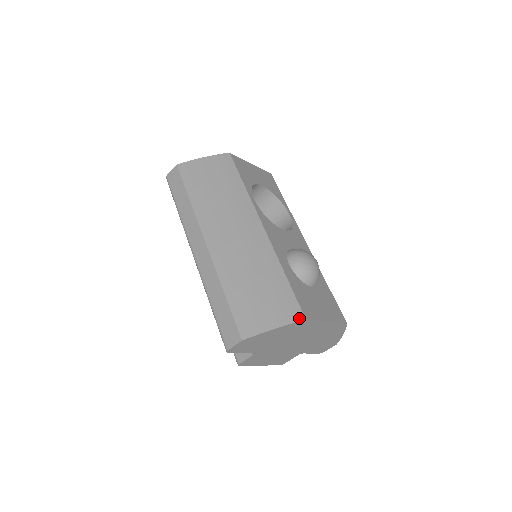
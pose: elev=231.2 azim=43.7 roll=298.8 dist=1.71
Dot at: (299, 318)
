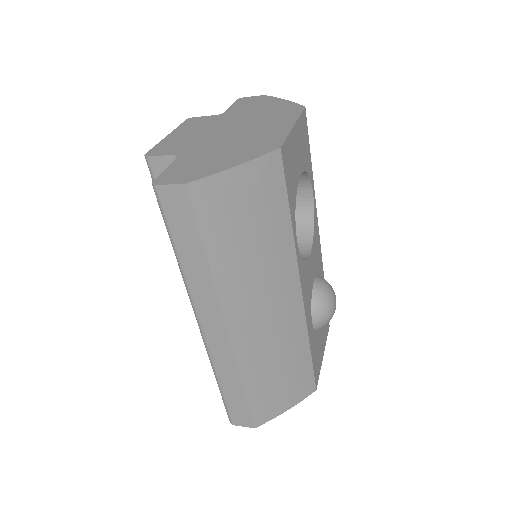
Dot at: (311, 392)
